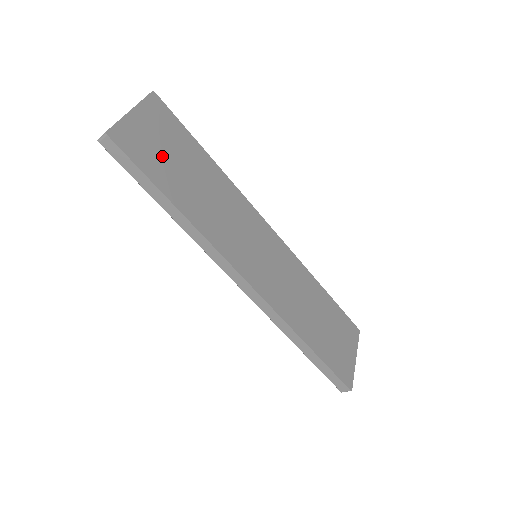
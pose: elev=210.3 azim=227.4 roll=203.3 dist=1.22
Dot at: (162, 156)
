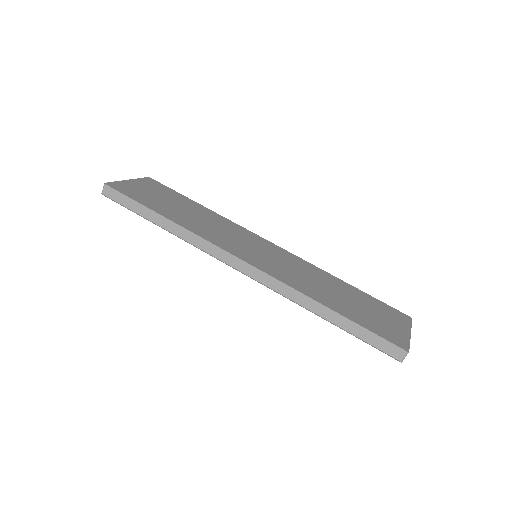
Dot at: (153, 198)
